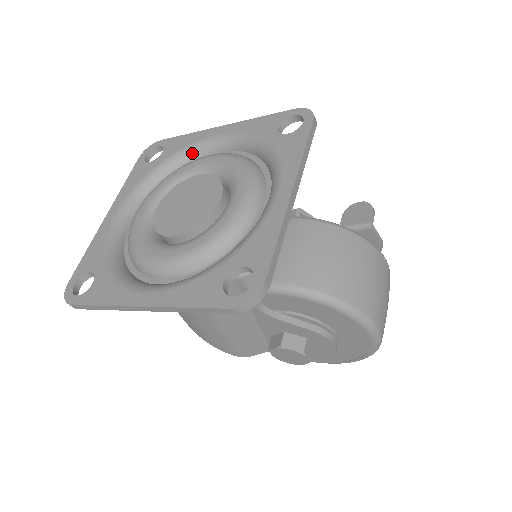
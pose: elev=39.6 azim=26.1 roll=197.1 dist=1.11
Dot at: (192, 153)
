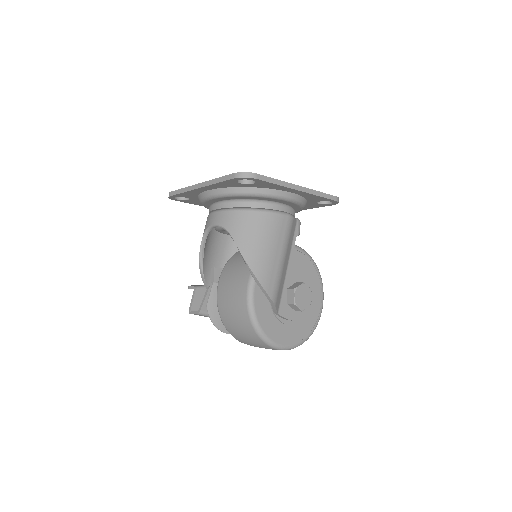
Dot at: occluded
